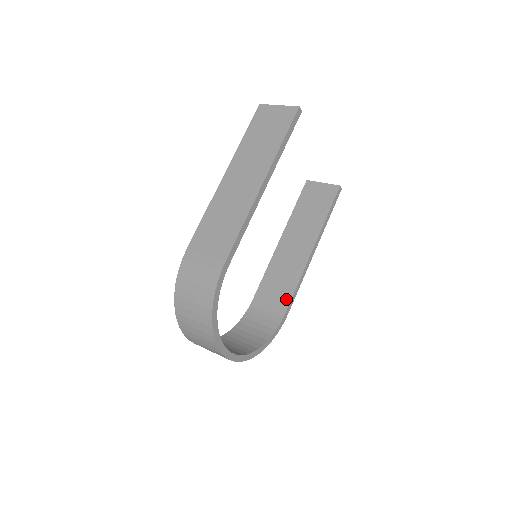
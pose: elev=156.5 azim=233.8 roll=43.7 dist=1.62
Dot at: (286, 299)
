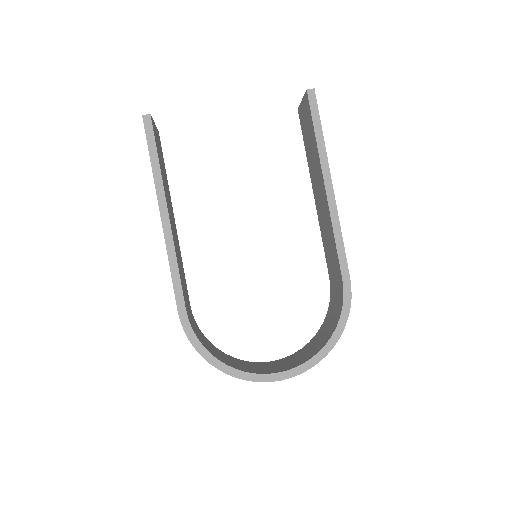
Dot at: (337, 265)
